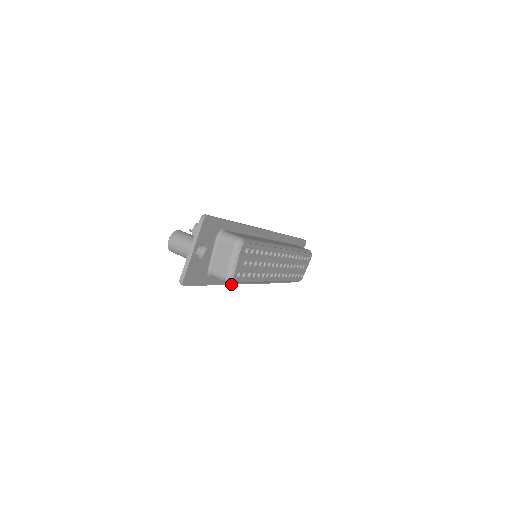
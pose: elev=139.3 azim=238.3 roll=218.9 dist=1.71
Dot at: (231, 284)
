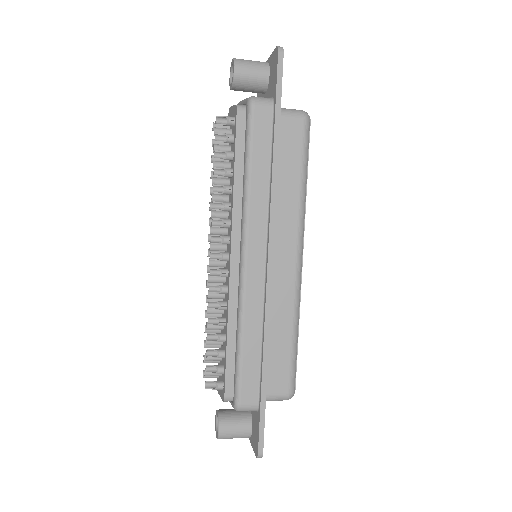
Dot at: (276, 189)
